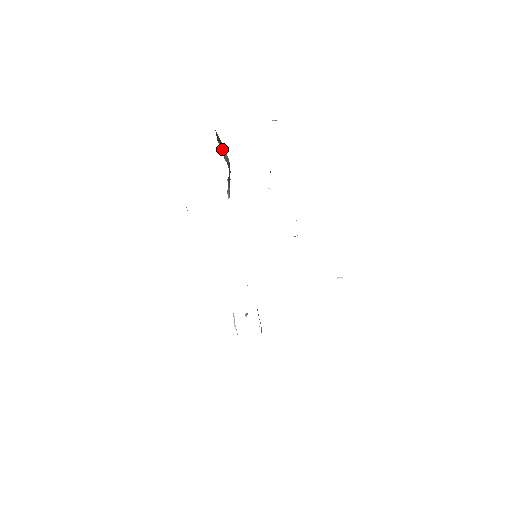
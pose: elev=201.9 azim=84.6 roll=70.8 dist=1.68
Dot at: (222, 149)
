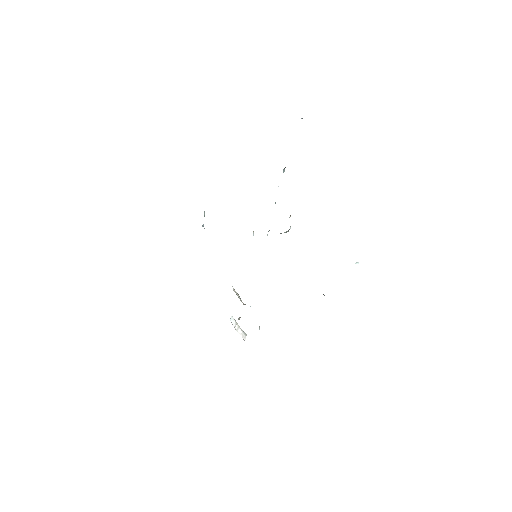
Dot at: occluded
